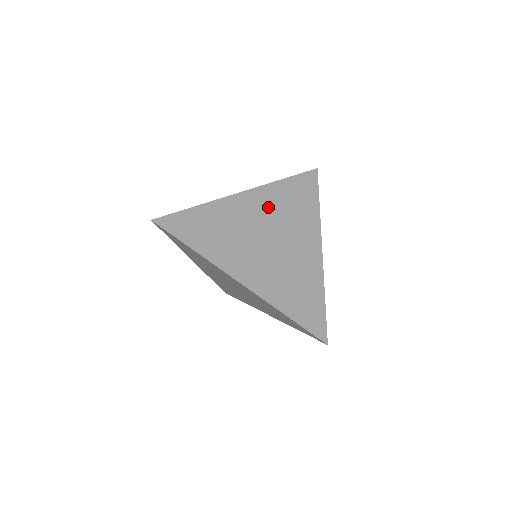
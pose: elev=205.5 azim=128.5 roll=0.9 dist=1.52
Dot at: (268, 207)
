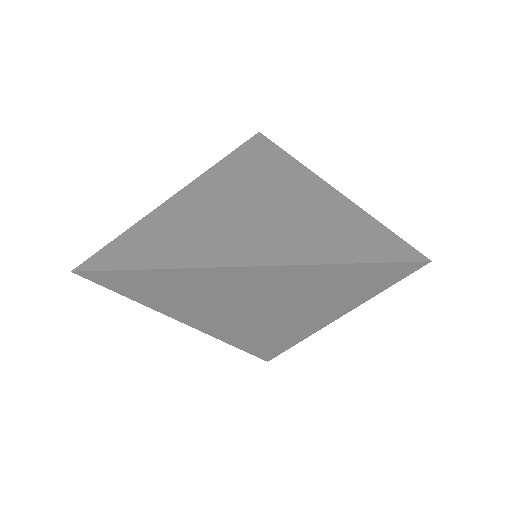
Dot at: (278, 286)
